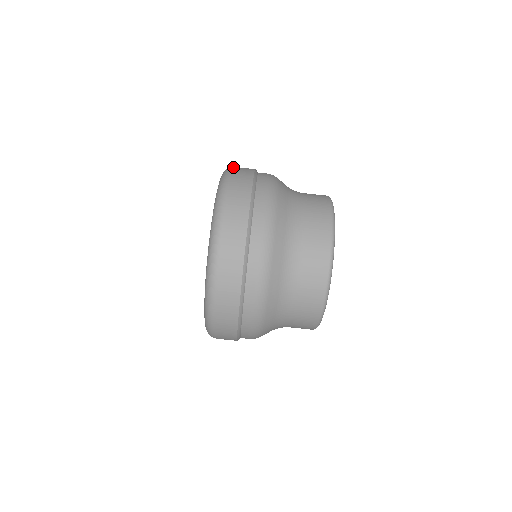
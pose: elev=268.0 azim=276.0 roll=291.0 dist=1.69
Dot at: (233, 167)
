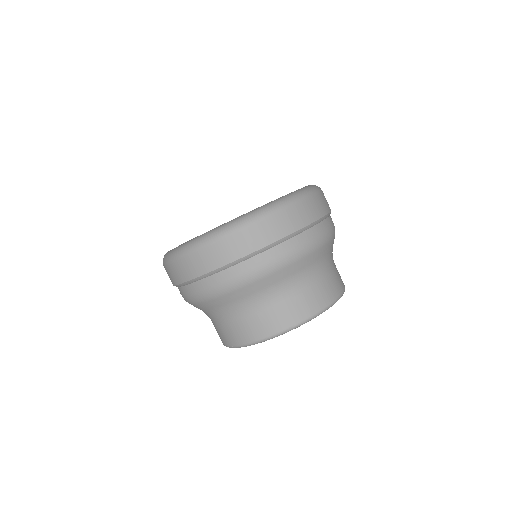
Dot at: occluded
